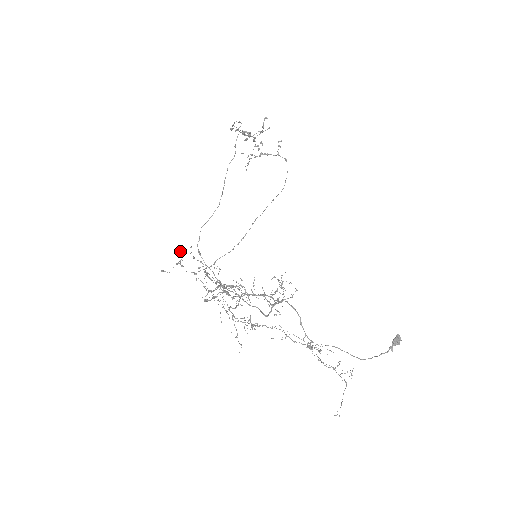
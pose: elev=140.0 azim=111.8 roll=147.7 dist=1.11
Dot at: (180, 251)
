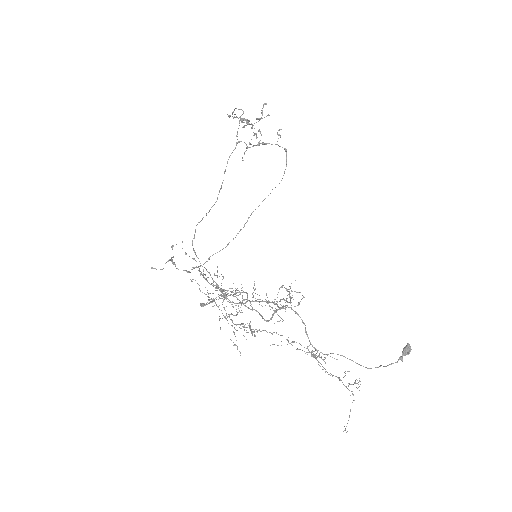
Dot at: (171, 246)
